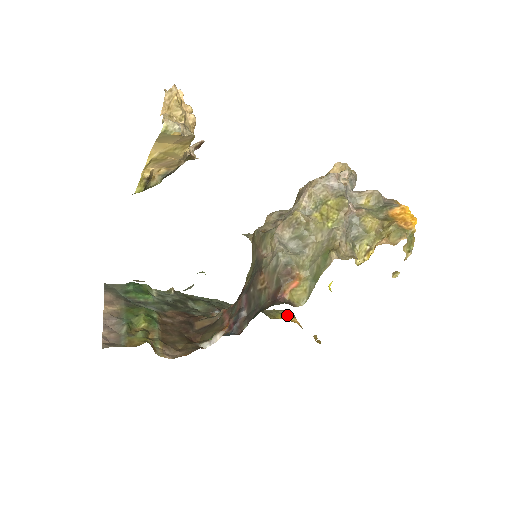
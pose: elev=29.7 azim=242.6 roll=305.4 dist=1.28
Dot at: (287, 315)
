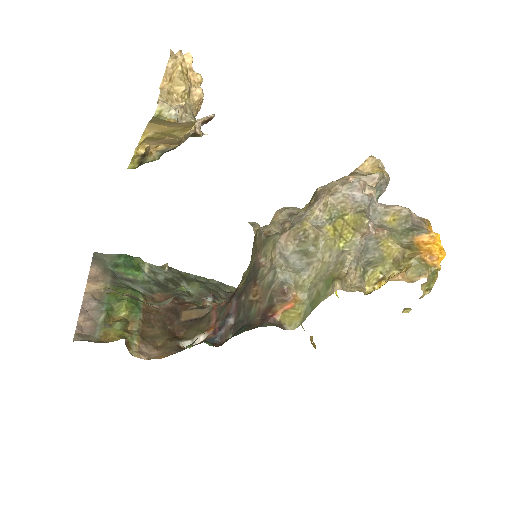
Dot at: occluded
